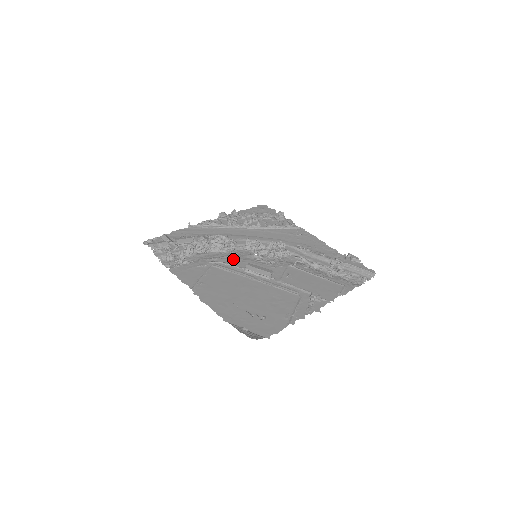
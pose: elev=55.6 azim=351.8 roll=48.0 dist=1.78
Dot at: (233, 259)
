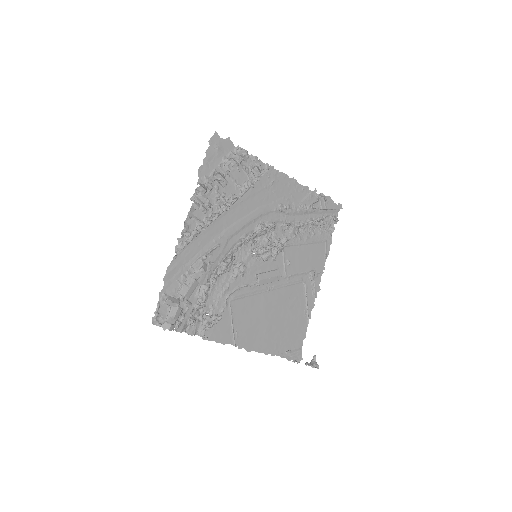
Dot at: (240, 276)
